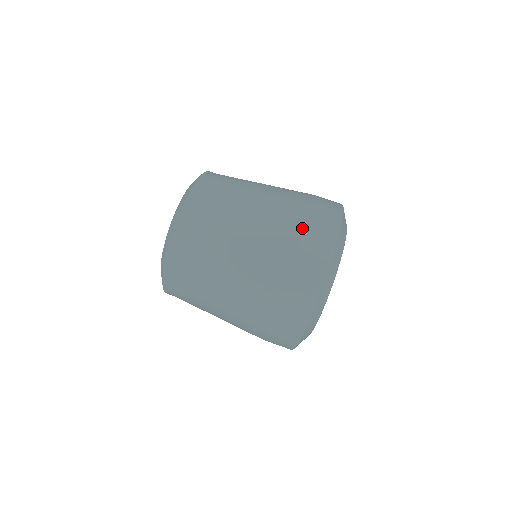
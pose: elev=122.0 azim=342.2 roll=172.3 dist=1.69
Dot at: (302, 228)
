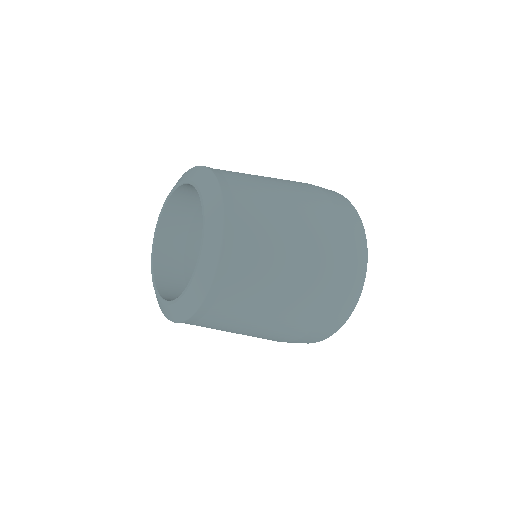
Dot at: (341, 247)
